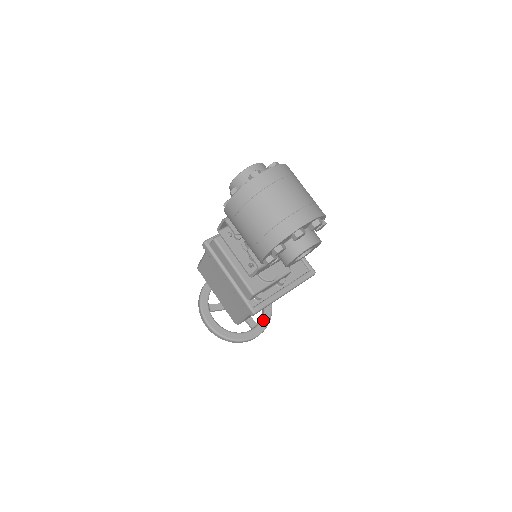
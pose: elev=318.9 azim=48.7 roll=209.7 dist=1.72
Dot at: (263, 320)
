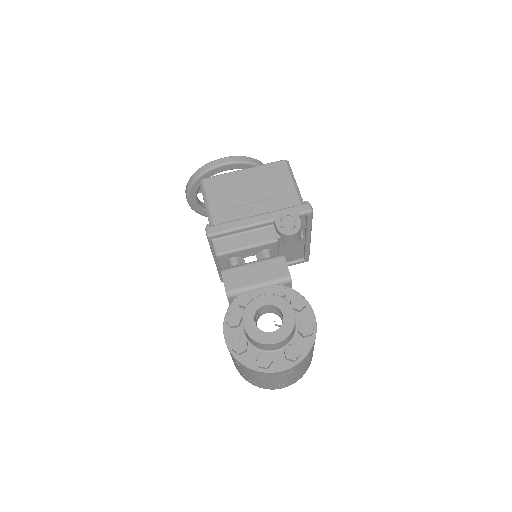
Dot at: occluded
